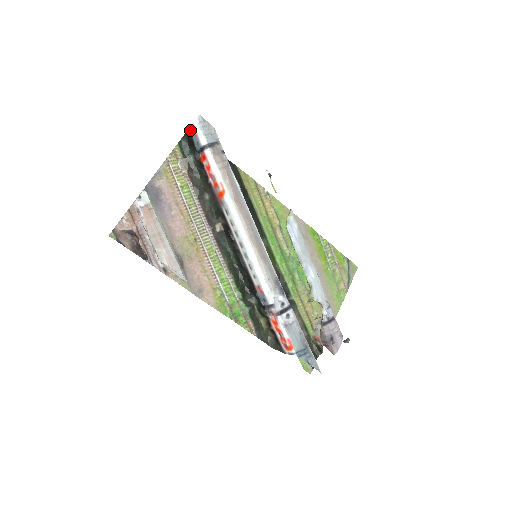
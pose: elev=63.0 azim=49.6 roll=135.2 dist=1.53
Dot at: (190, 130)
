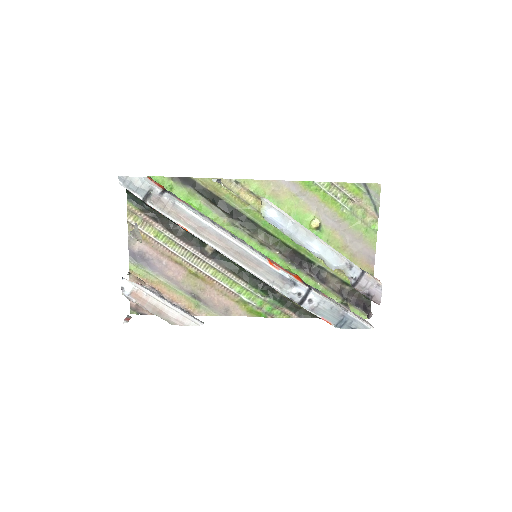
Dot at: occluded
